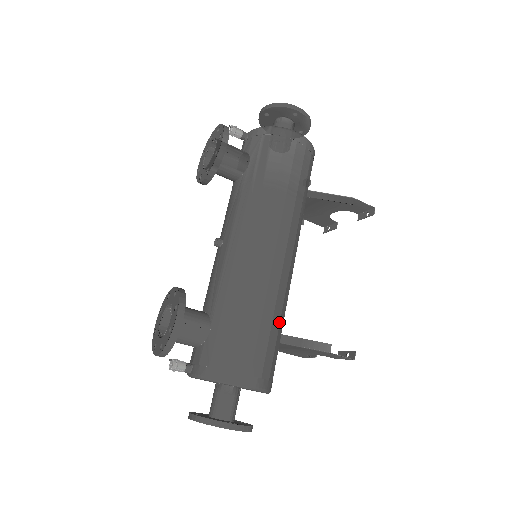
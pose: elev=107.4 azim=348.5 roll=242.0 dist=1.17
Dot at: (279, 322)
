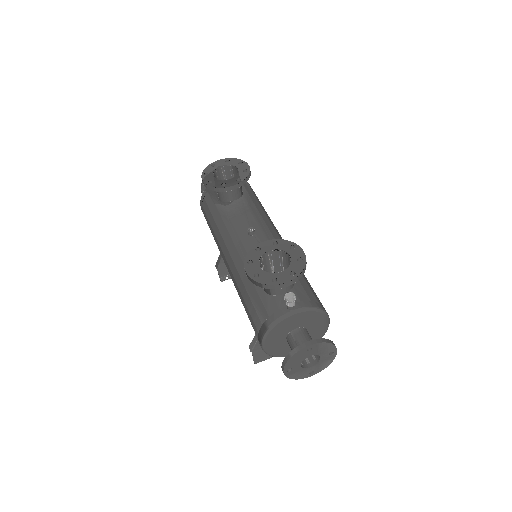
Dot at: occluded
